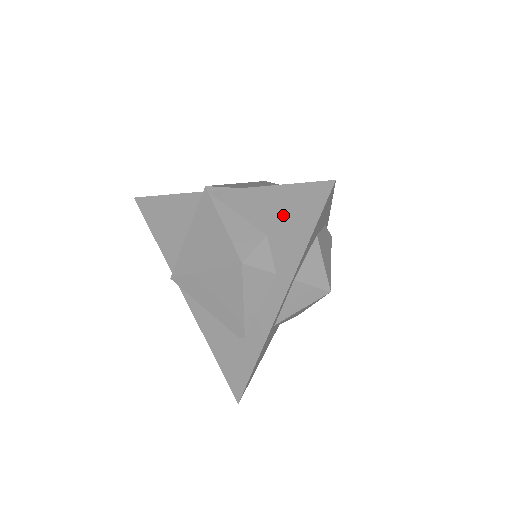
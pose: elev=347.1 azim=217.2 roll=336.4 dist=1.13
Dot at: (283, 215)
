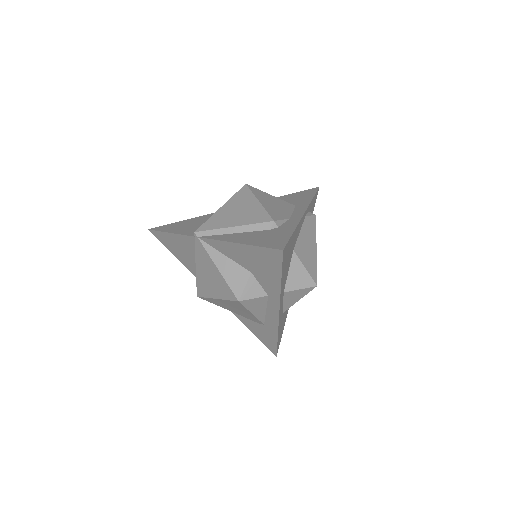
Dot at: (257, 263)
